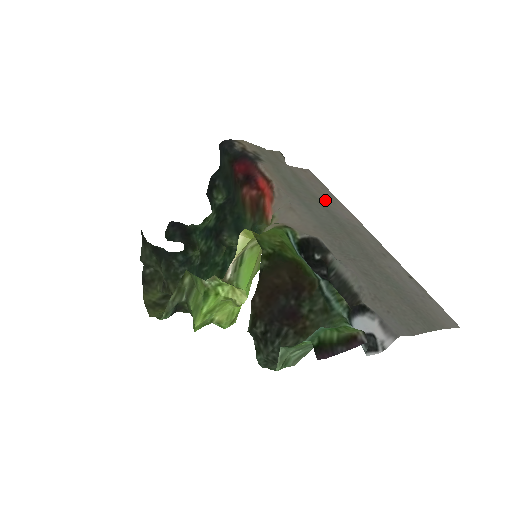
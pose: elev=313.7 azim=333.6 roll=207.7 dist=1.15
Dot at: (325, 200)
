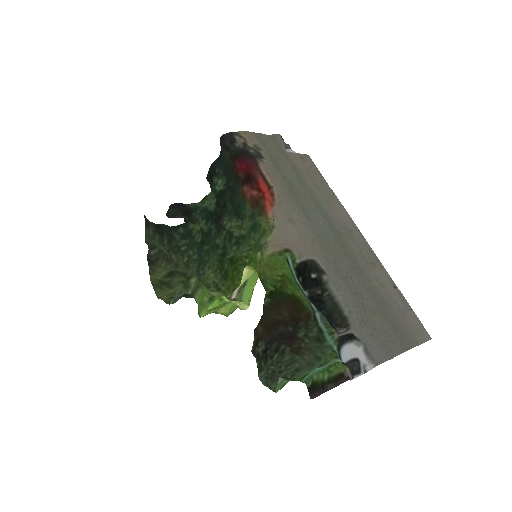
Dot at: (323, 200)
